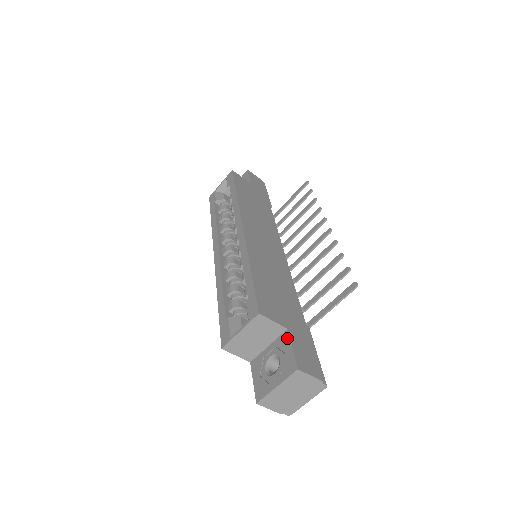
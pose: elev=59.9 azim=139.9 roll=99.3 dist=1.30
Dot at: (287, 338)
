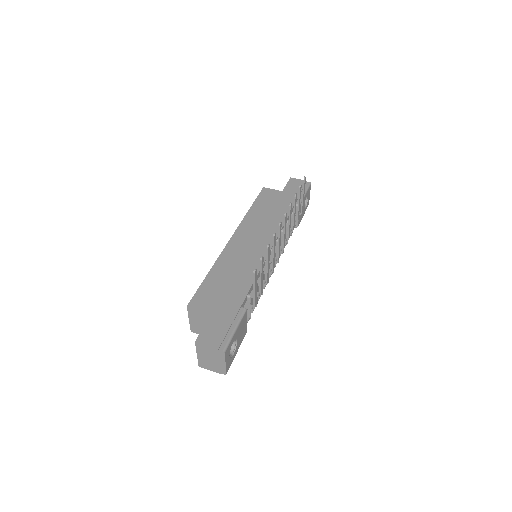
Dot at: (208, 320)
